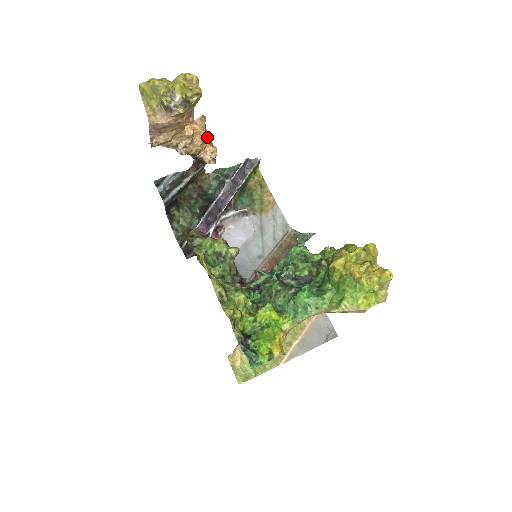
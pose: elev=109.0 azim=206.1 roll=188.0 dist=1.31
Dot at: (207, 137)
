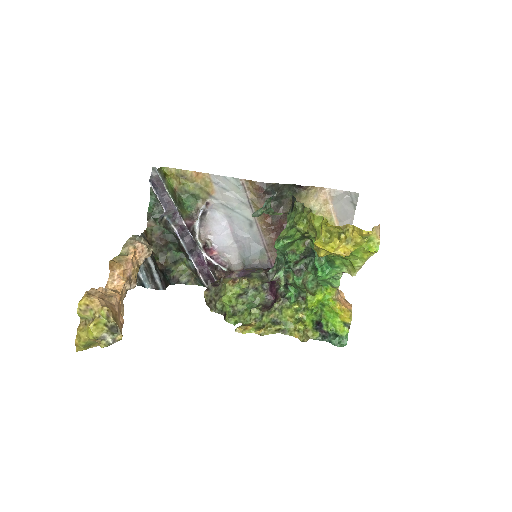
Dot at: (128, 258)
